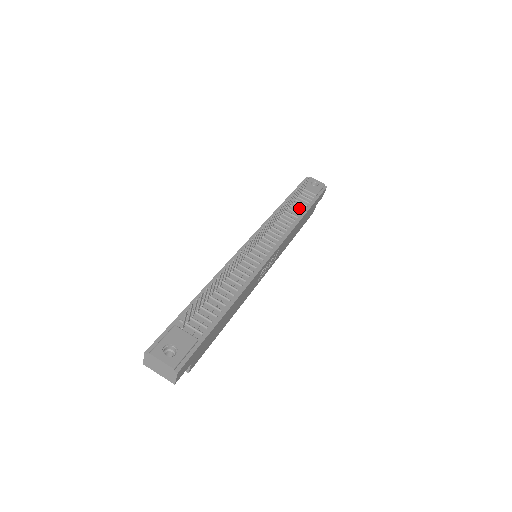
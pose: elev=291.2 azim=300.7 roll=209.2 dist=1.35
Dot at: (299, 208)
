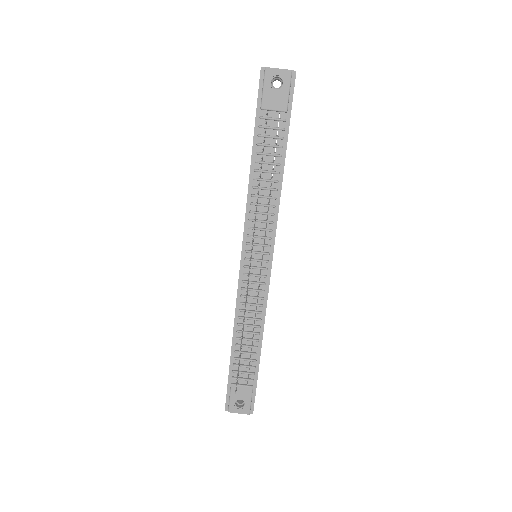
Dot at: (273, 157)
